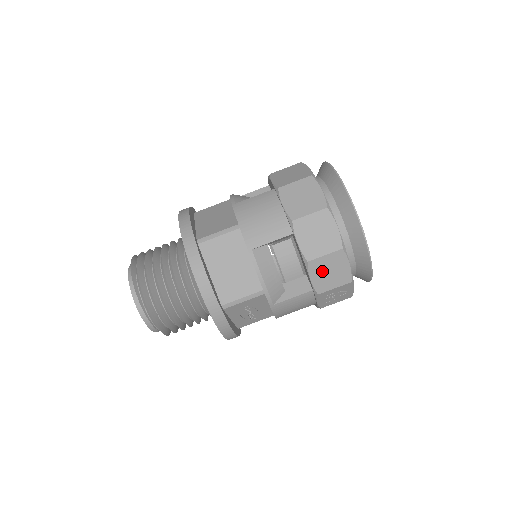
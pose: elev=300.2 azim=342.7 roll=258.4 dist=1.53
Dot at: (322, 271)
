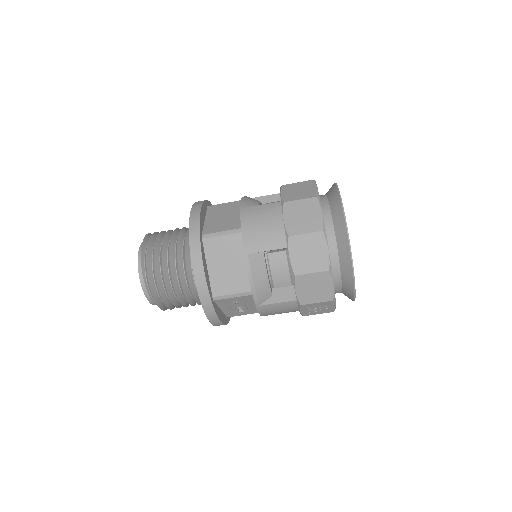
Dot at: (307, 286)
